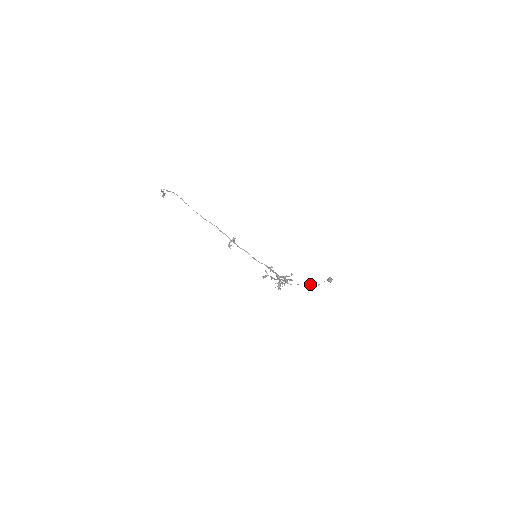
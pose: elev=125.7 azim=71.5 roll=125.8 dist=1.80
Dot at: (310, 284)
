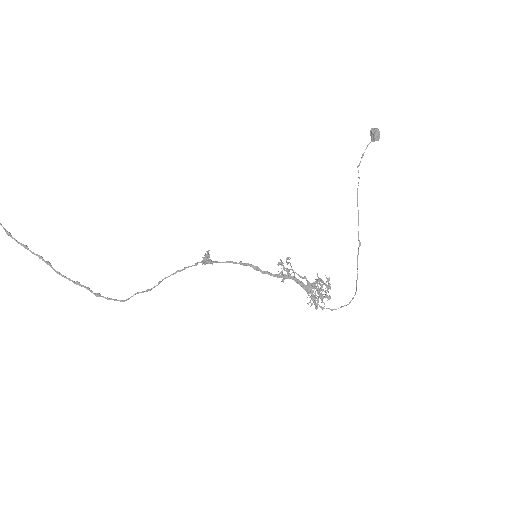
Dot at: occluded
